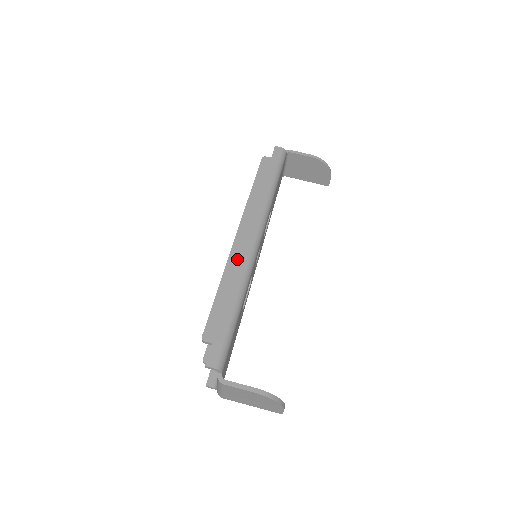
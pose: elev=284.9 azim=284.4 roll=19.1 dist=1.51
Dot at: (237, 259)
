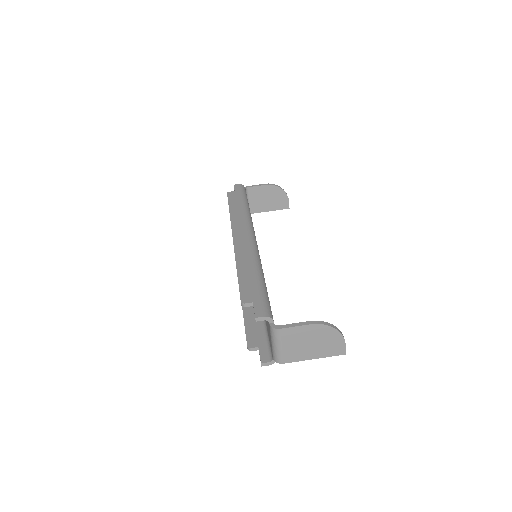
Dot at: (242, 249)
